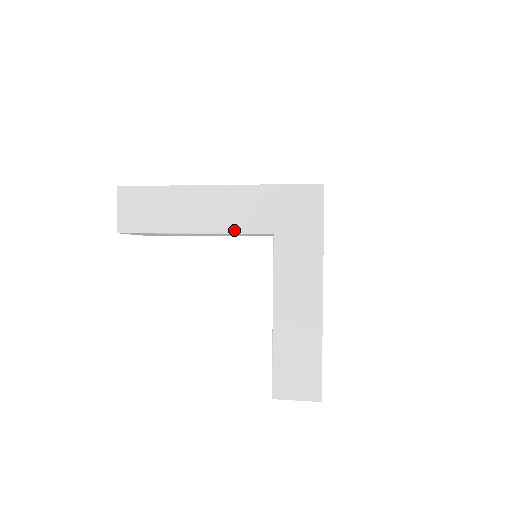
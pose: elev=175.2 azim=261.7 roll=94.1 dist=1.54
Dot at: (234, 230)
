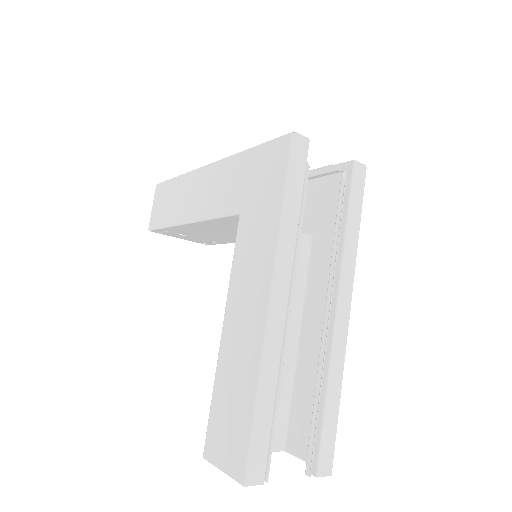
Dot at: (211, 215)
